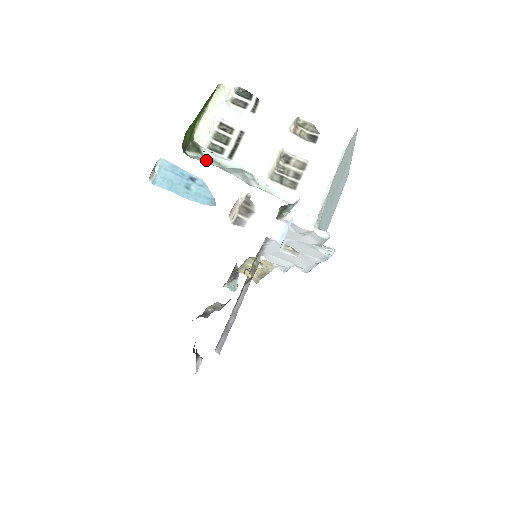
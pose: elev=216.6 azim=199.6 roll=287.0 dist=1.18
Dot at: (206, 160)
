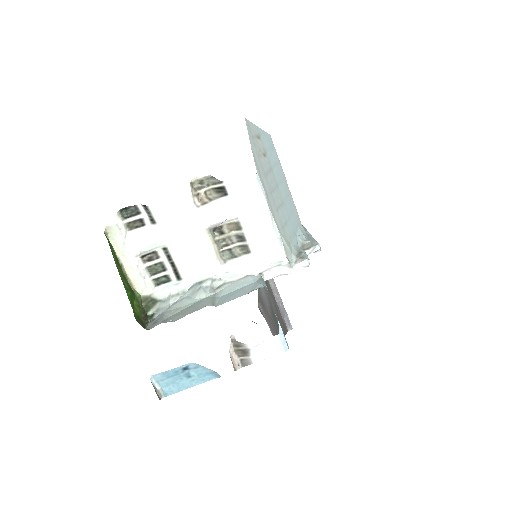
Dot at: (166, 302)
